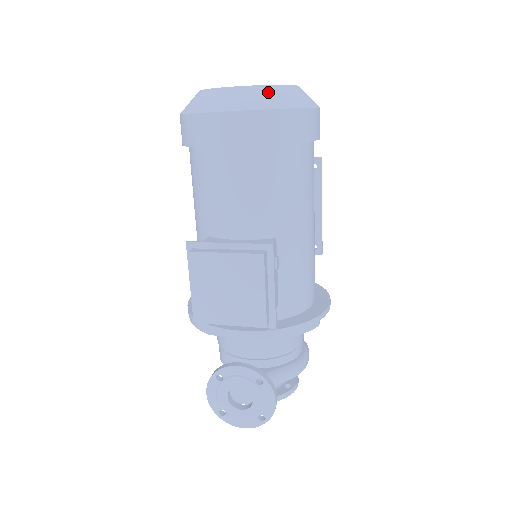
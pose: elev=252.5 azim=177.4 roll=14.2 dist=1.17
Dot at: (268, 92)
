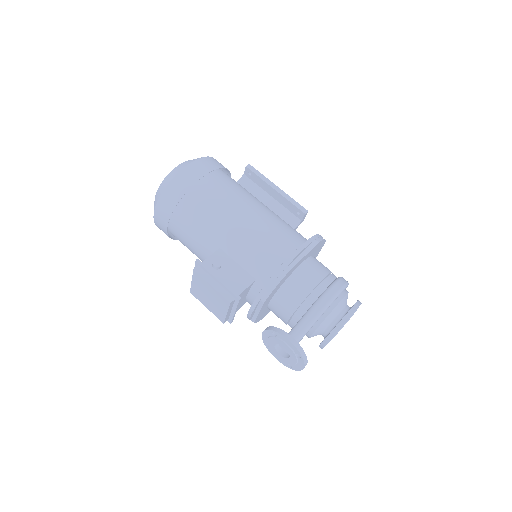
Dot at: (159, 191)
